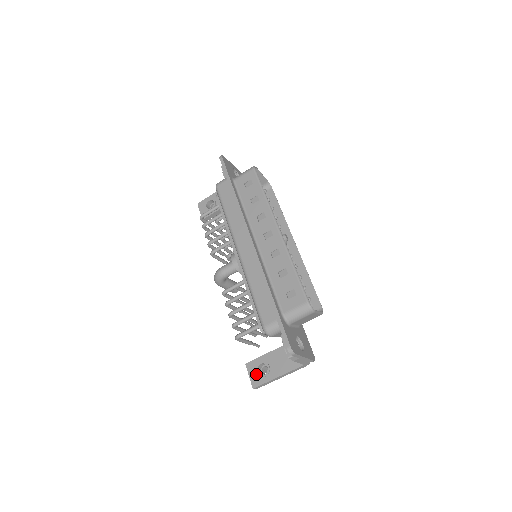
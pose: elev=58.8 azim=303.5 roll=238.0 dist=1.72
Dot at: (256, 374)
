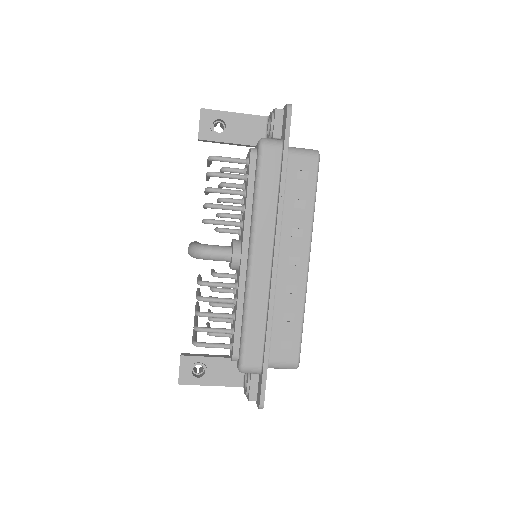
Dot at: (189, 372)
